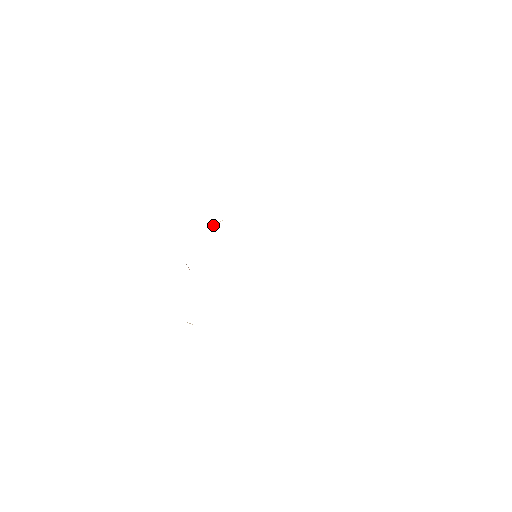
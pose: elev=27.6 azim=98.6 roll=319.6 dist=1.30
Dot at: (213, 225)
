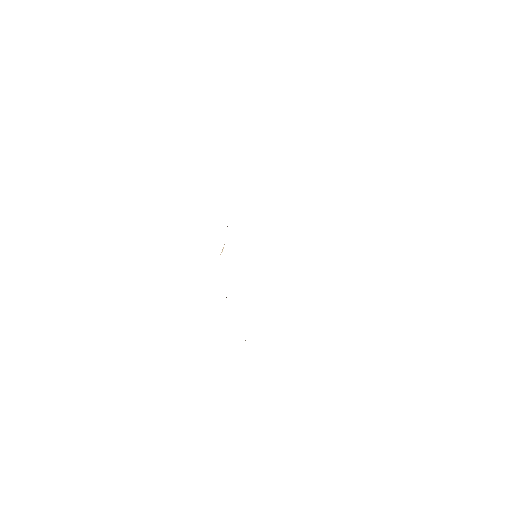
Dot at: (222, 251)
